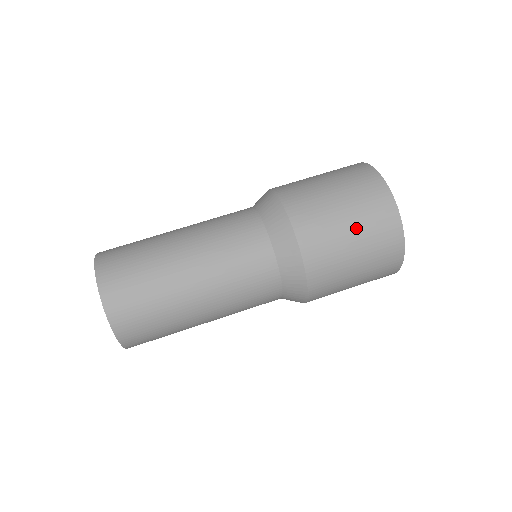
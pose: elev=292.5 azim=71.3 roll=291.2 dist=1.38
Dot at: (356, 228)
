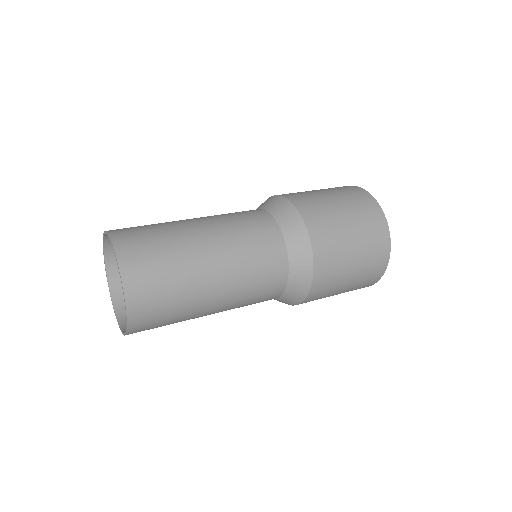
Dot at: occluded
